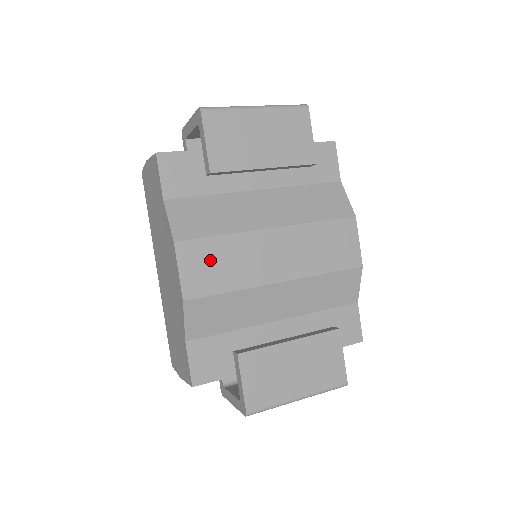
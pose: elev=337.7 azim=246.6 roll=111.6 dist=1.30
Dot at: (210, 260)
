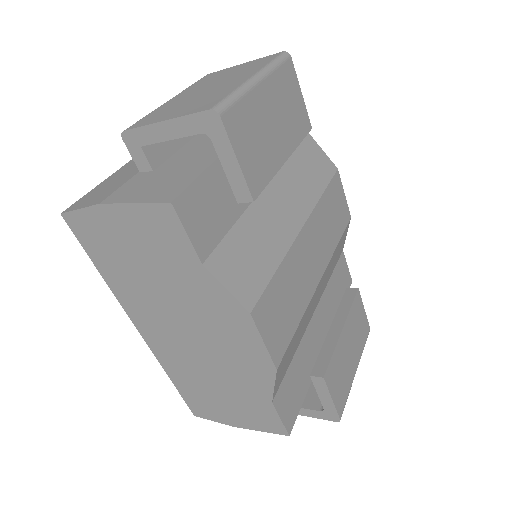
Dot at: (279, 305)
